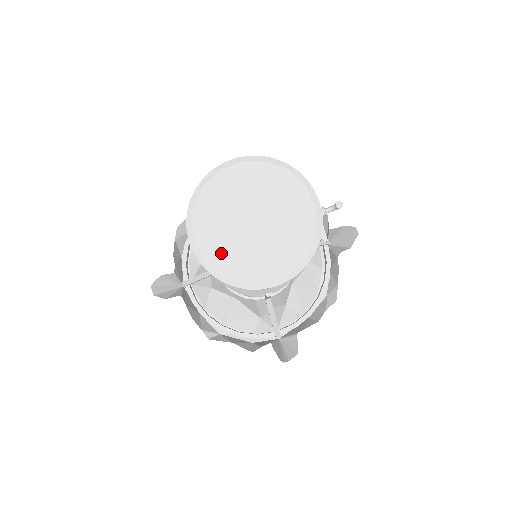
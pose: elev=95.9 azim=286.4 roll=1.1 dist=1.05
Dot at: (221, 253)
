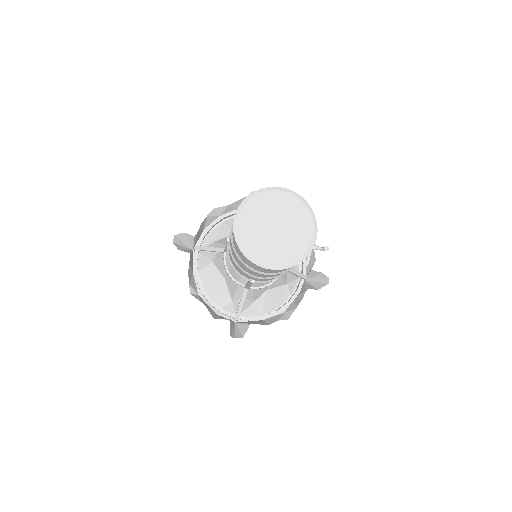
Dot at: (248, 233)
